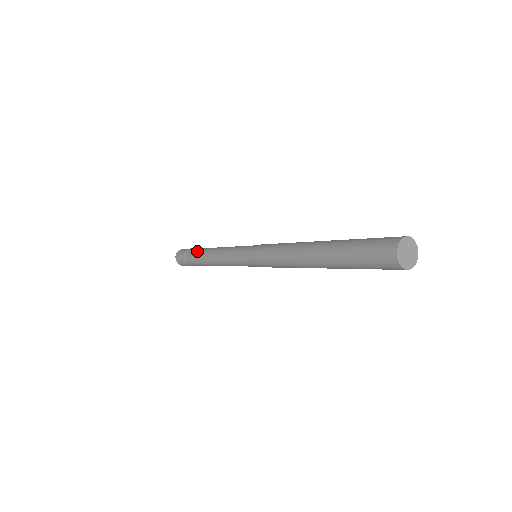
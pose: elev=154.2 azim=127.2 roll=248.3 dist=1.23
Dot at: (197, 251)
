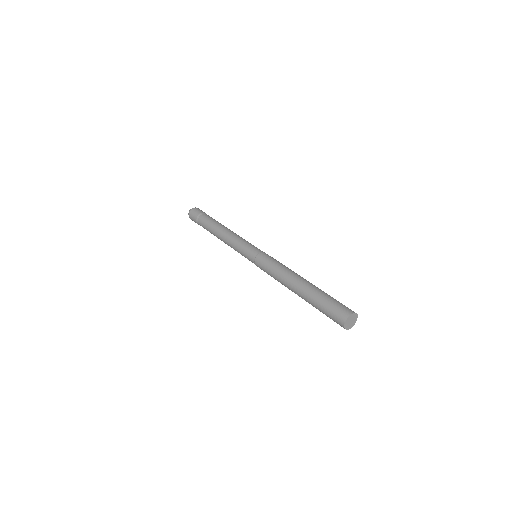
Dot at: (210, 222)
